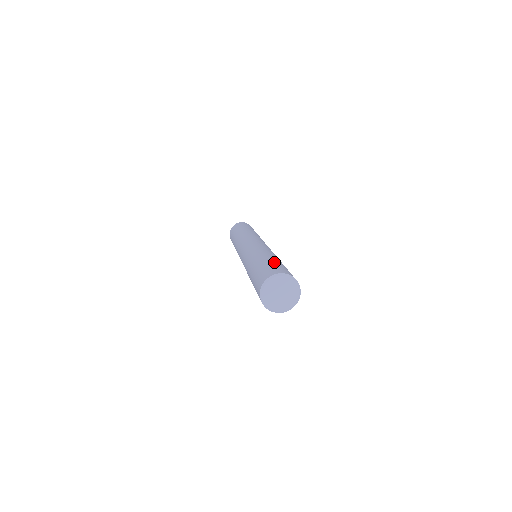
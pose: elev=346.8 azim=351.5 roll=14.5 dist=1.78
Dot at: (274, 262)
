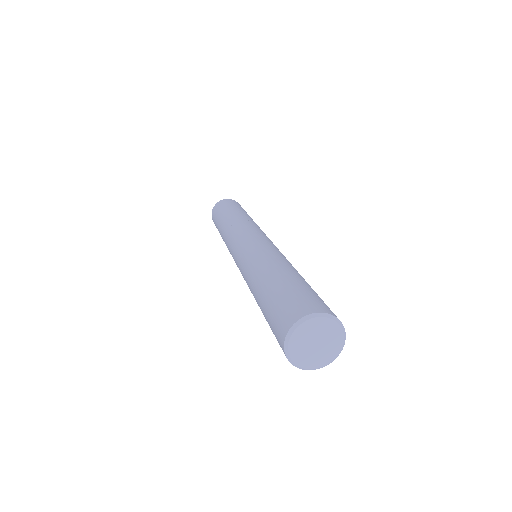
Dot at: (290, 285)
